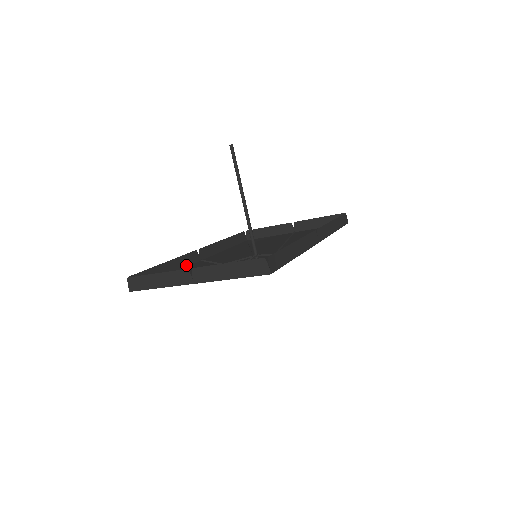
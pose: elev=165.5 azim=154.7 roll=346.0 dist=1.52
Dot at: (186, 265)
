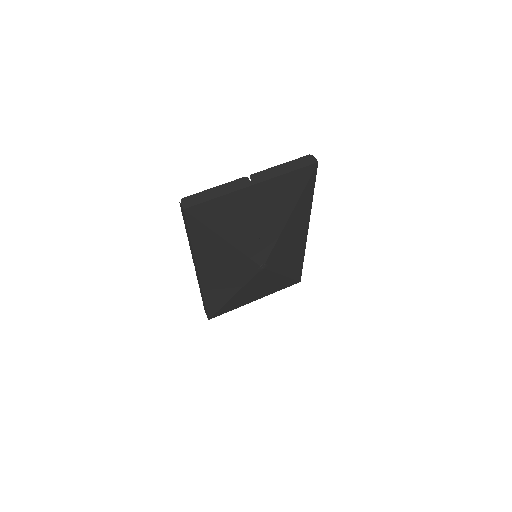
Dot at: (195, 261)
